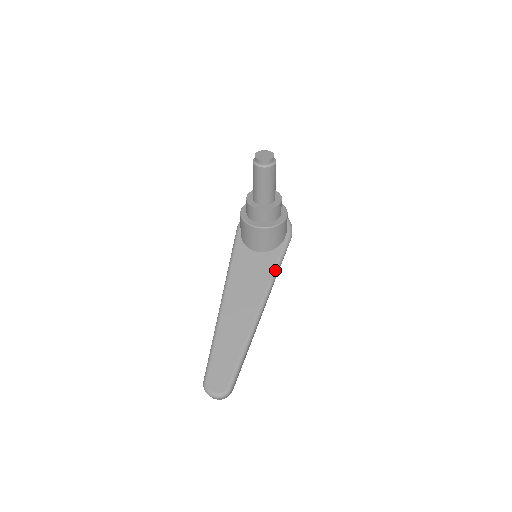
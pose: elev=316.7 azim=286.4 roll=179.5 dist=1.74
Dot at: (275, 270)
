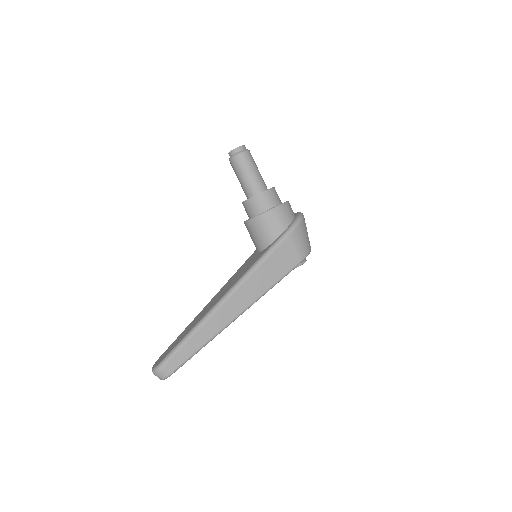
Dot at: (254, 264)
